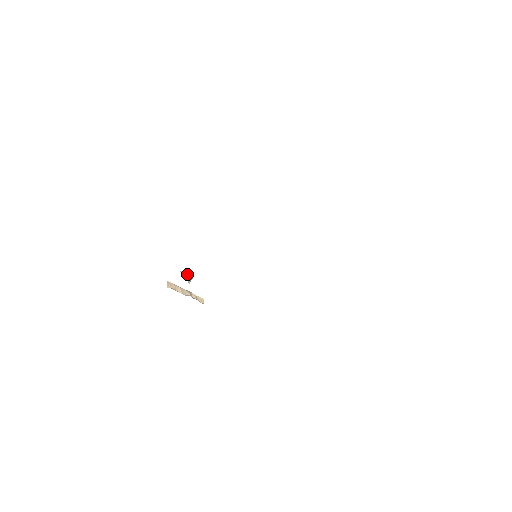
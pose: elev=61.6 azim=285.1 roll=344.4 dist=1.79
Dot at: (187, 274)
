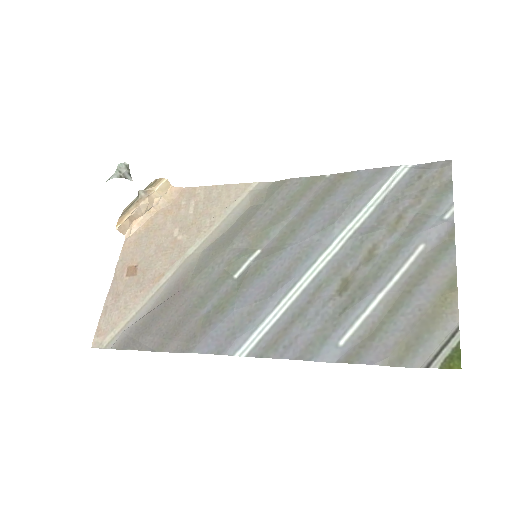
Dot at: (117, 171)
